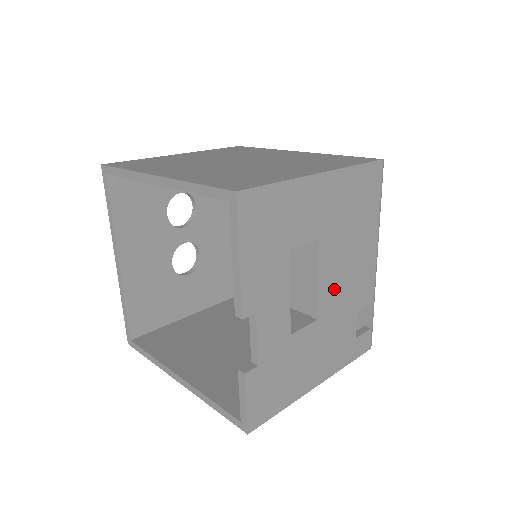
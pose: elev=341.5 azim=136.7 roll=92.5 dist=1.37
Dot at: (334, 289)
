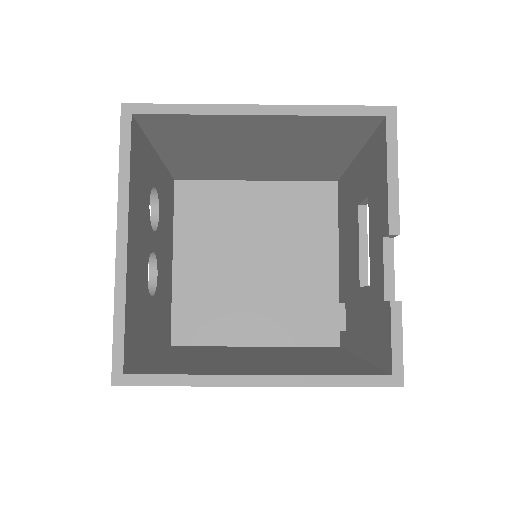
Dot at: occluded
